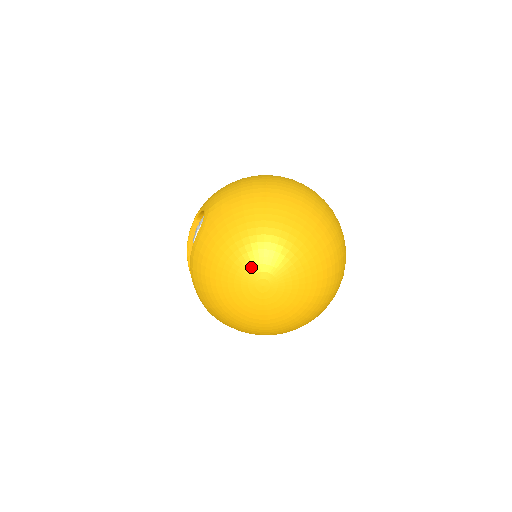
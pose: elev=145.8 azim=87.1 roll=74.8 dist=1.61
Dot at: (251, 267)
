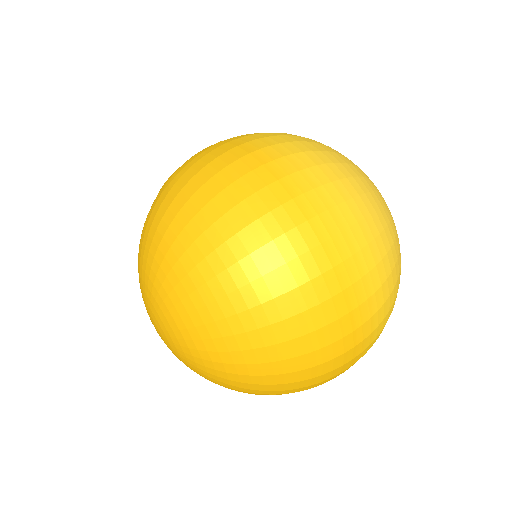
Dot at: (144, 298)
